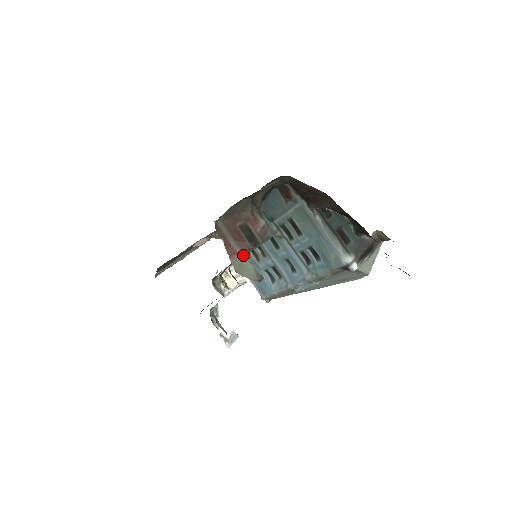
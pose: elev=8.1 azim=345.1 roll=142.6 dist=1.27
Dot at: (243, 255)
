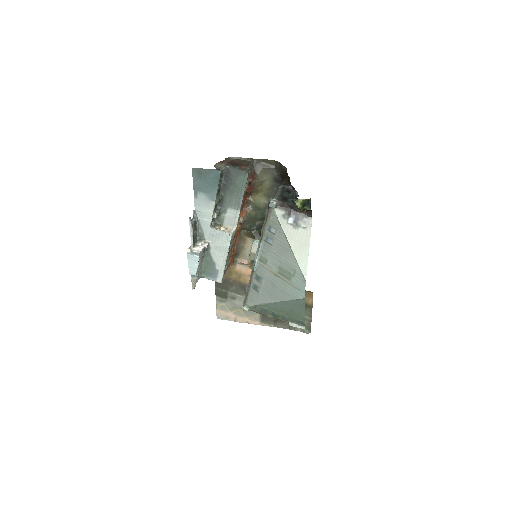
Dot at: (224, 165)
